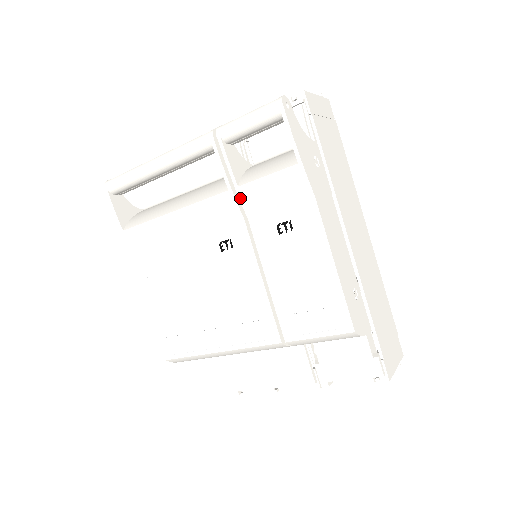
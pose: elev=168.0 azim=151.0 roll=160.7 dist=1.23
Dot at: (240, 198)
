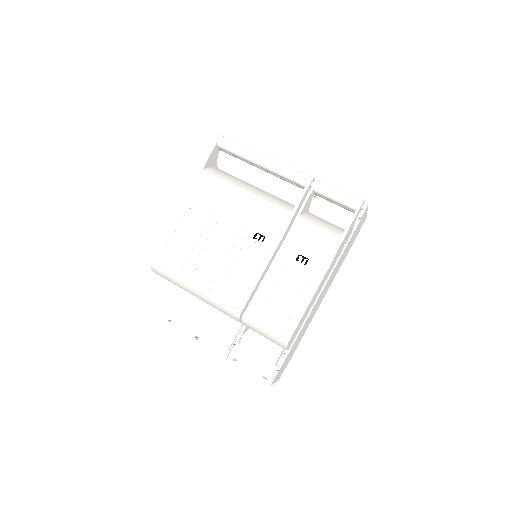
Dot at: (294, 223)
